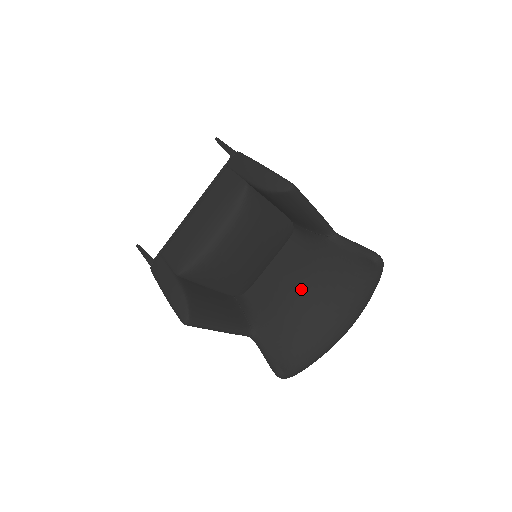
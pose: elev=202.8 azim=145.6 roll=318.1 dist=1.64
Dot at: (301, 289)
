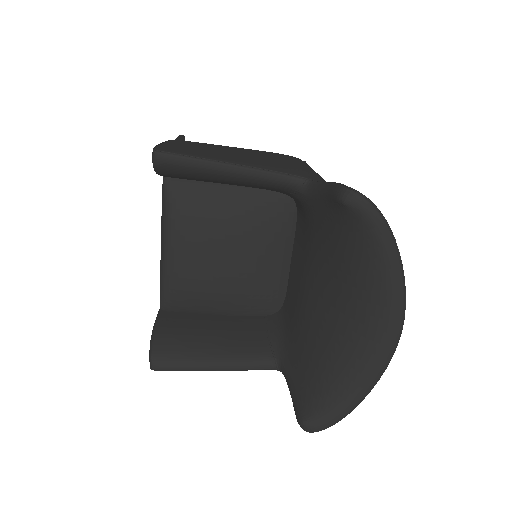
Dot at: (310, 284)
